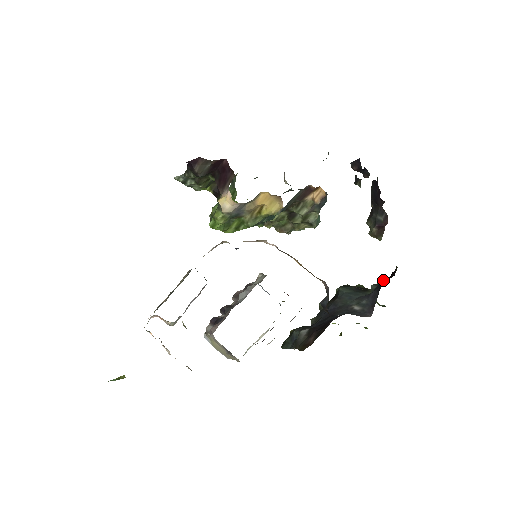
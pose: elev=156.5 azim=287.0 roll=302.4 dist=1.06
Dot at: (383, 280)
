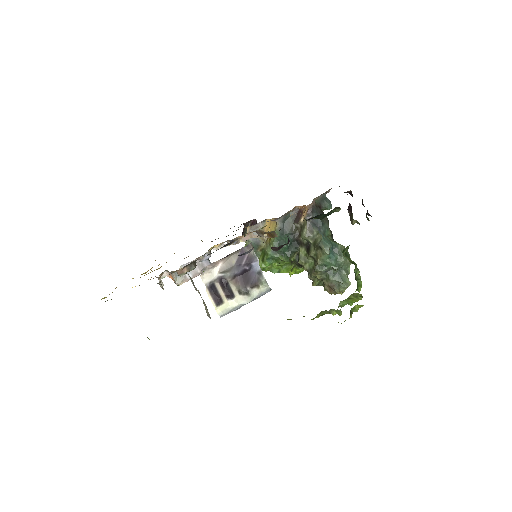
Dot at: occluded
